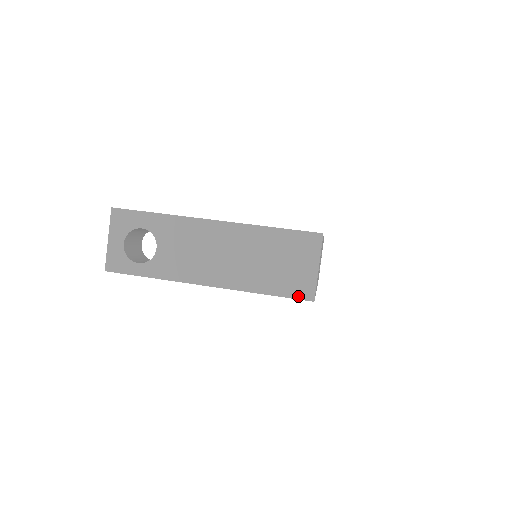
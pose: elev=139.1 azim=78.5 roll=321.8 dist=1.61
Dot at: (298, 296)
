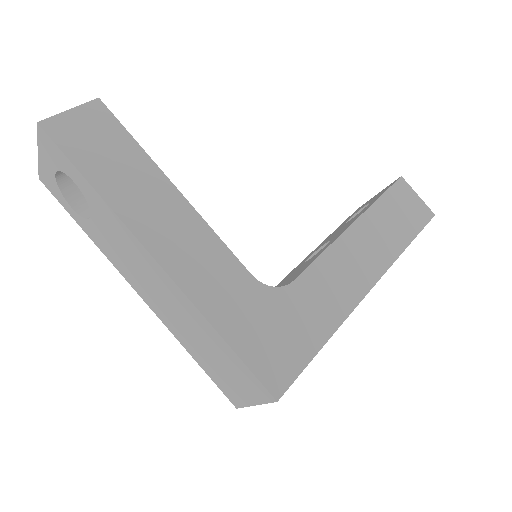
Dot at: (223, 391)
